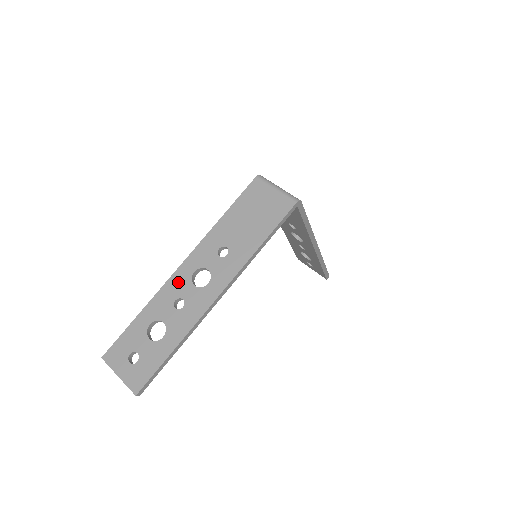
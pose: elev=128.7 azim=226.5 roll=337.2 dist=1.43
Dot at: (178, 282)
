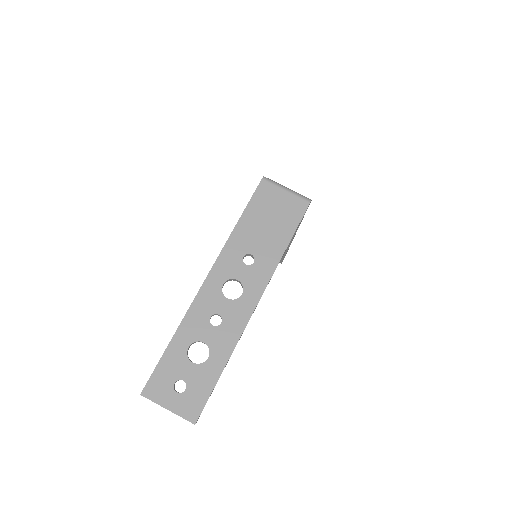
Dot at: (208, 298)
